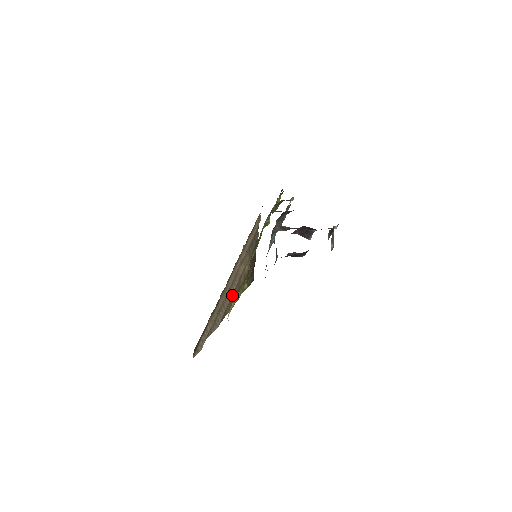
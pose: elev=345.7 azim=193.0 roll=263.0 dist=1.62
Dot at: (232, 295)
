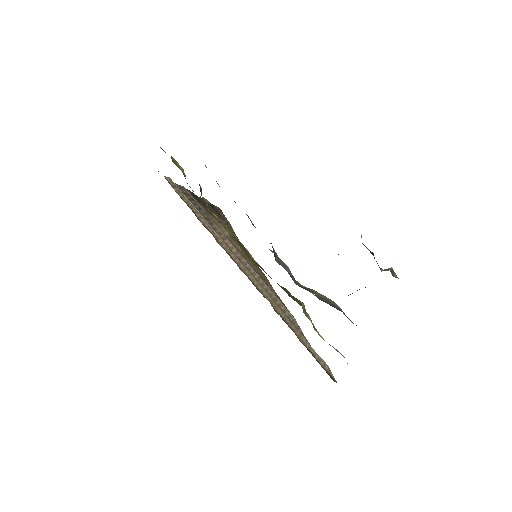
Dot at: (259, 277)
